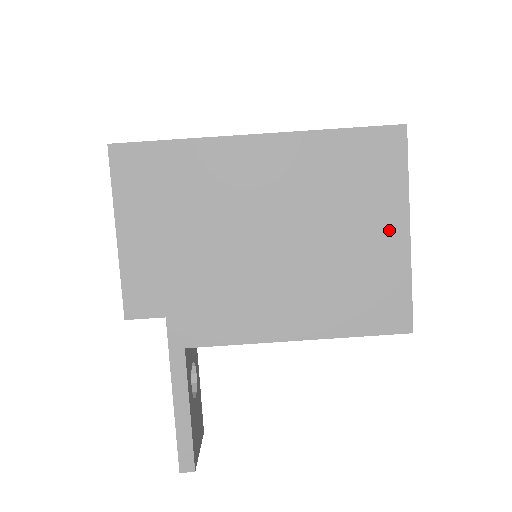
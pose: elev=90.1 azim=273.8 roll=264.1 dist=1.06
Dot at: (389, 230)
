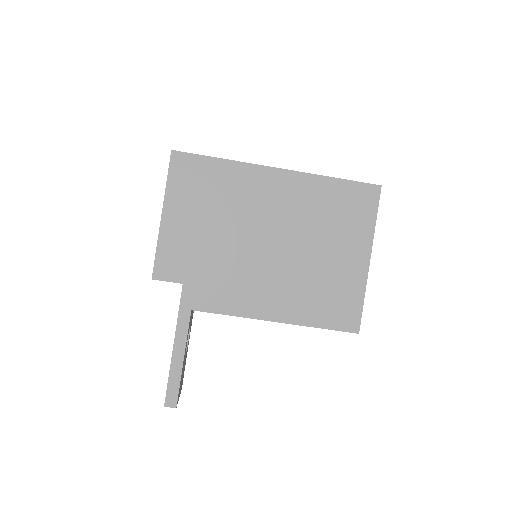
Dot at: (356, 256)
